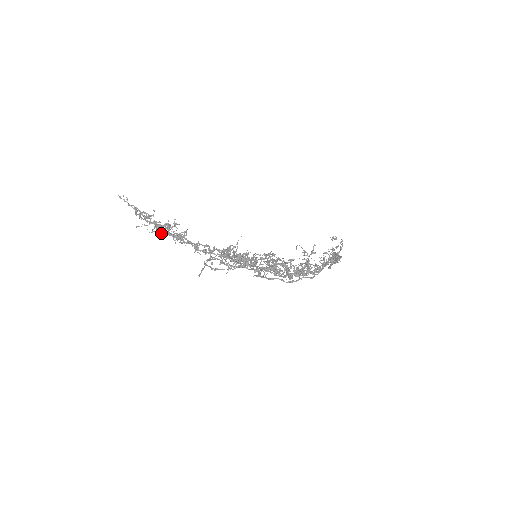
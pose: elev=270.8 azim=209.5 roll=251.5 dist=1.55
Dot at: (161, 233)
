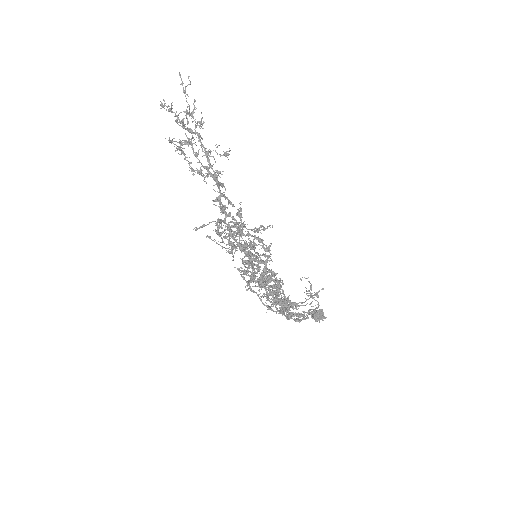
Dot at: occluded
